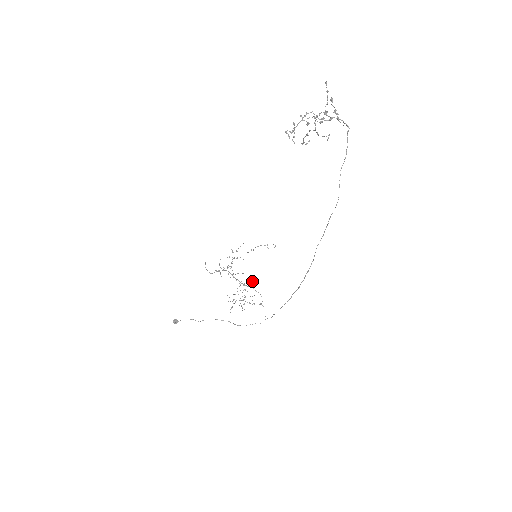
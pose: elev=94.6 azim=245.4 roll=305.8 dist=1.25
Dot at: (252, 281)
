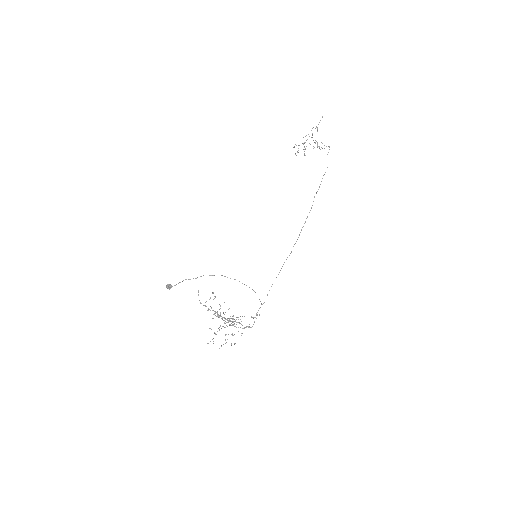
Dot at: occluded
